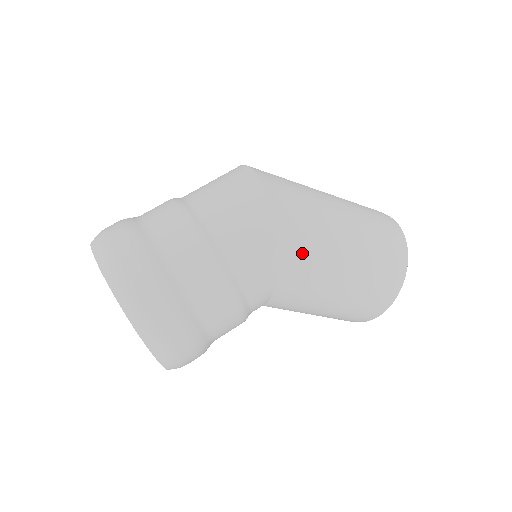
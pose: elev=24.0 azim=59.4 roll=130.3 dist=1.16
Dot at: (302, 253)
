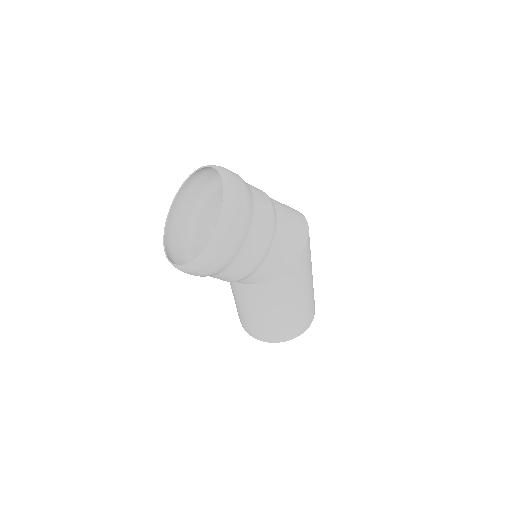
Dot at: (291, 280)
